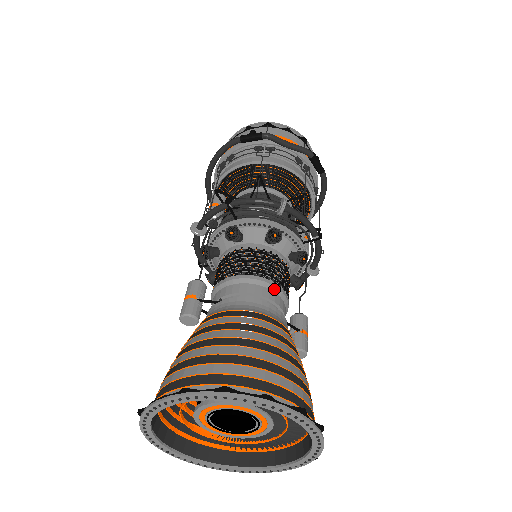
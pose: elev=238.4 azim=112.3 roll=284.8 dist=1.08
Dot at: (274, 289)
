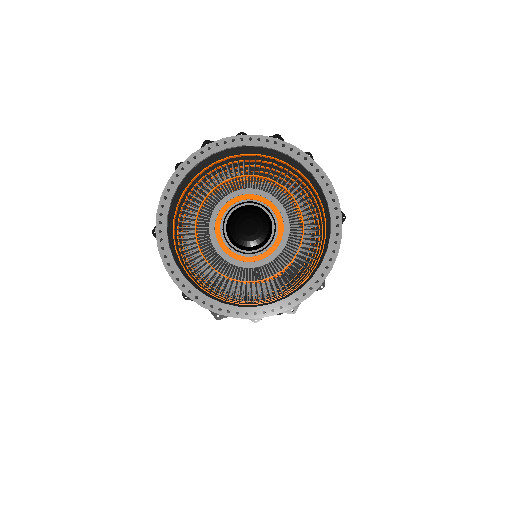
Dot at: occluded
